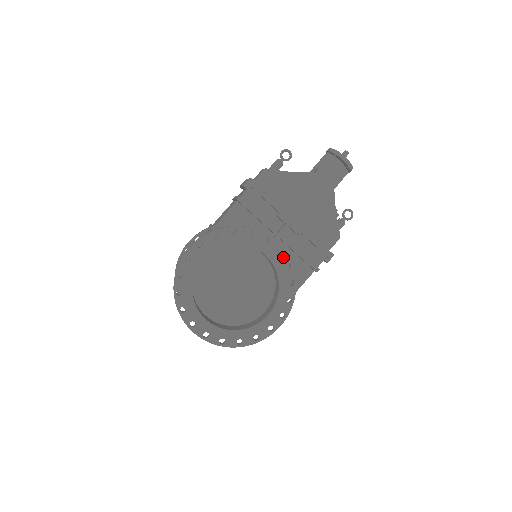
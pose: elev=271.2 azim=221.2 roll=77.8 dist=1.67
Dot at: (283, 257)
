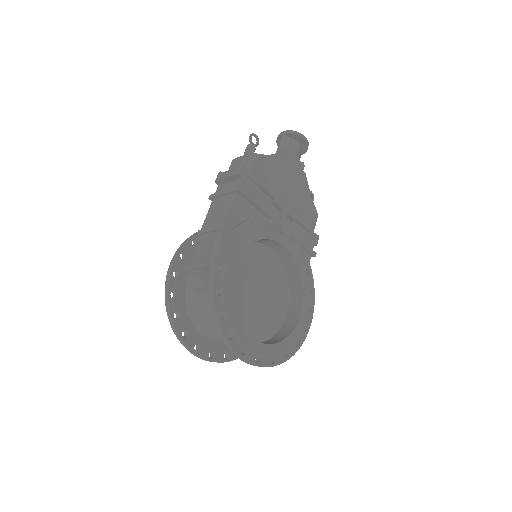
Dot at: (297, 245)
